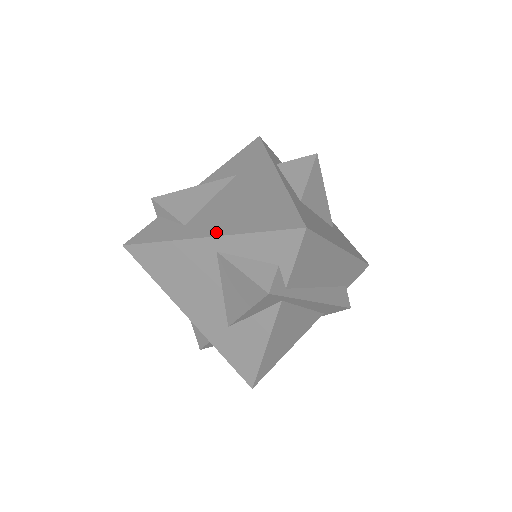
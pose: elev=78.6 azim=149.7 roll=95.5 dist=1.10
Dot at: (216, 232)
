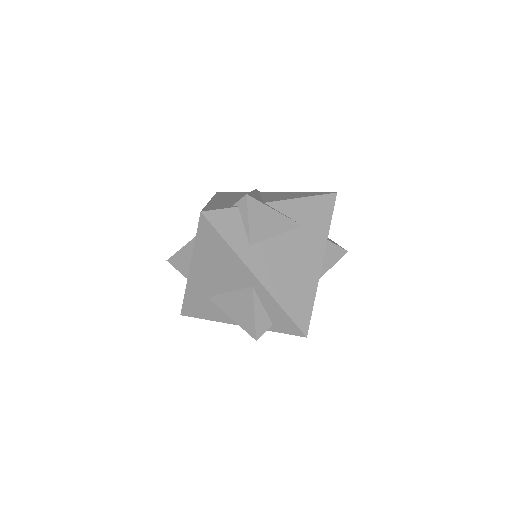
Dot at: (265, 281)
